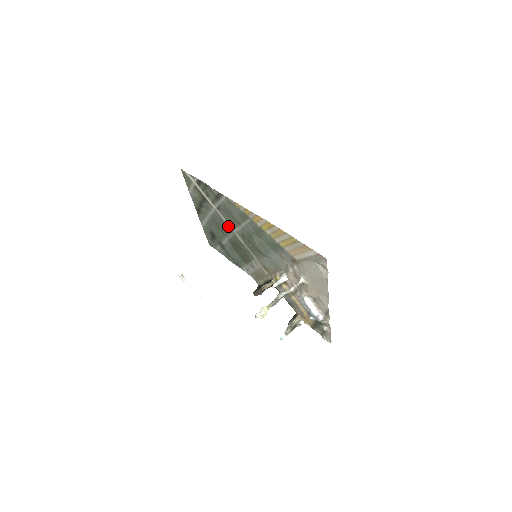
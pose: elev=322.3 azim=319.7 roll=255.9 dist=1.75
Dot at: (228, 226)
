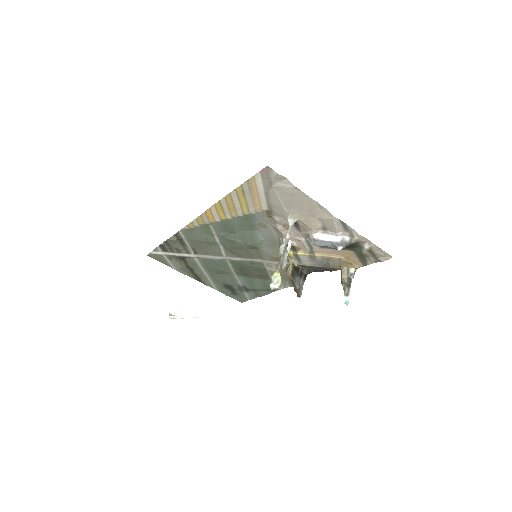
Dot at: (217, 259)
